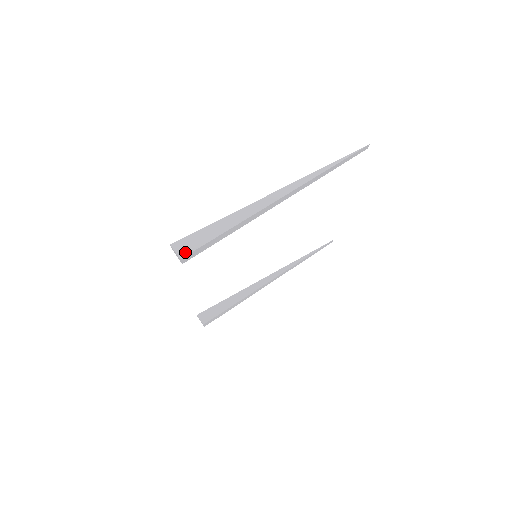
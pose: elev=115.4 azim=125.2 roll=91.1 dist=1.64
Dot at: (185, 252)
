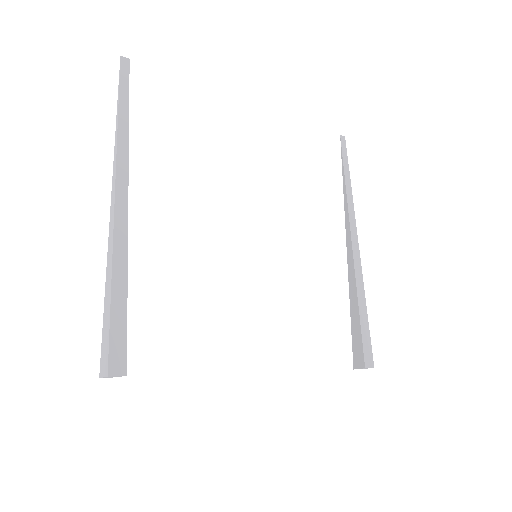
Dot at: (106, 364)
